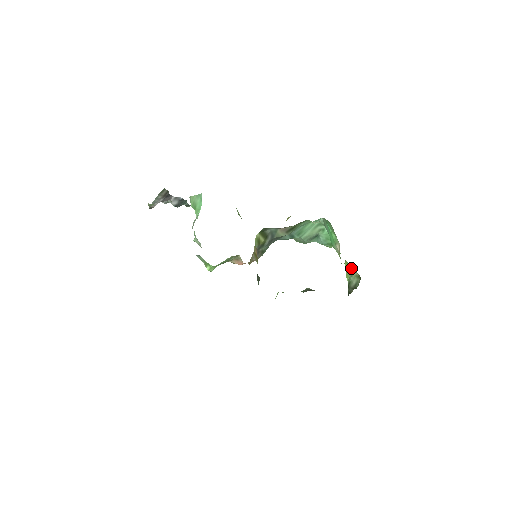
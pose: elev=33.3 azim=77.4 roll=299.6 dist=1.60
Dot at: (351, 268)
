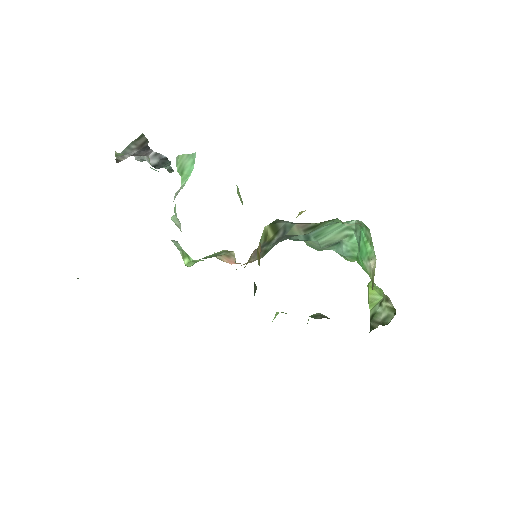
Dot at: (379, 294)
